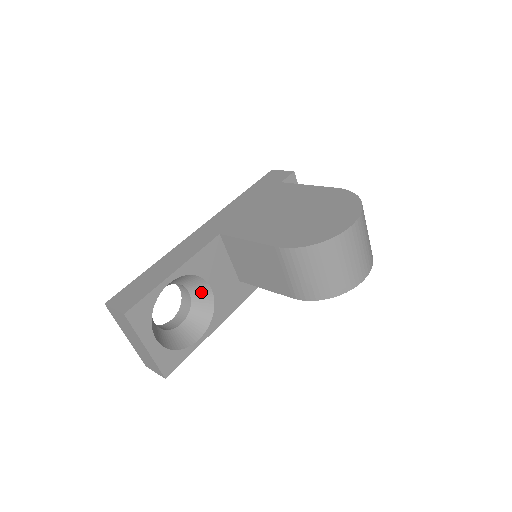
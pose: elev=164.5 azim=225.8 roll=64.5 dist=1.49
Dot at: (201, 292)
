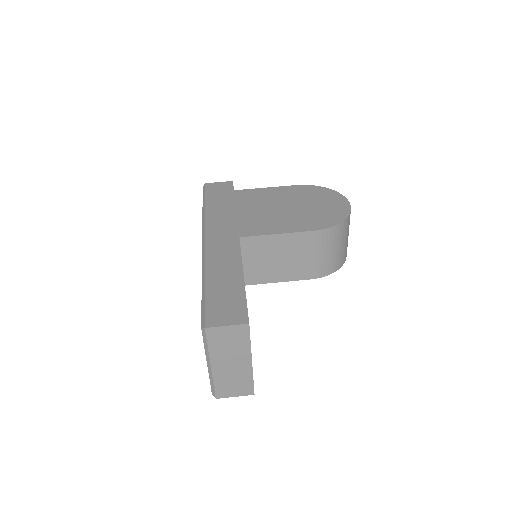
Dot at: occluded
